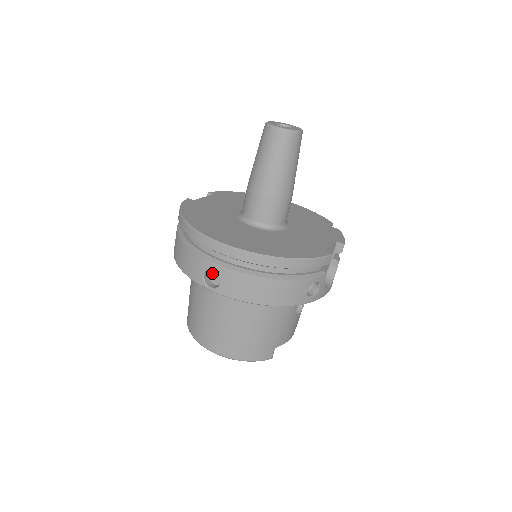
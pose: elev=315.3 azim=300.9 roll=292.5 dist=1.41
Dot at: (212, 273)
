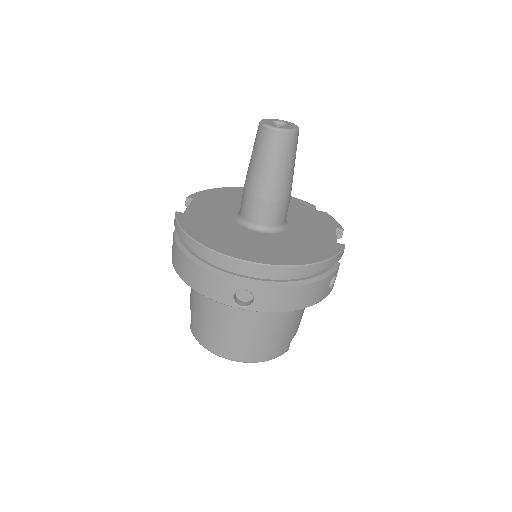
Dot at: (240, 291)
